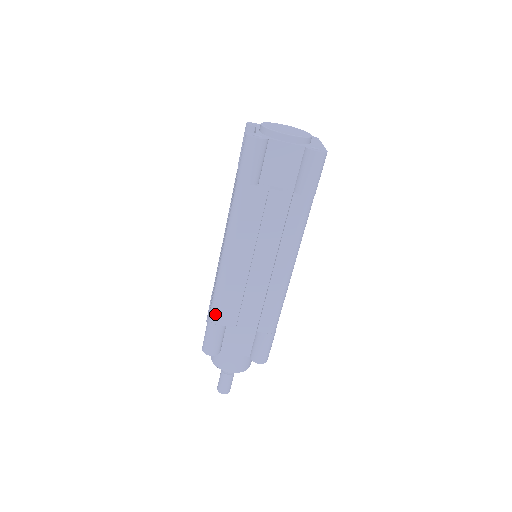
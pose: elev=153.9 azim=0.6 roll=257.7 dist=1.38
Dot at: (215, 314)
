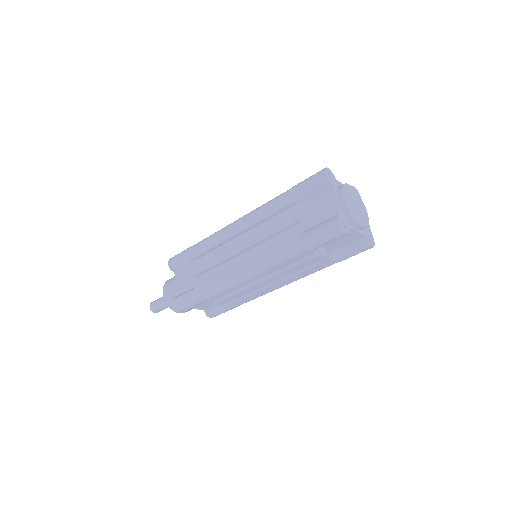
Dot at: (206, 297)
